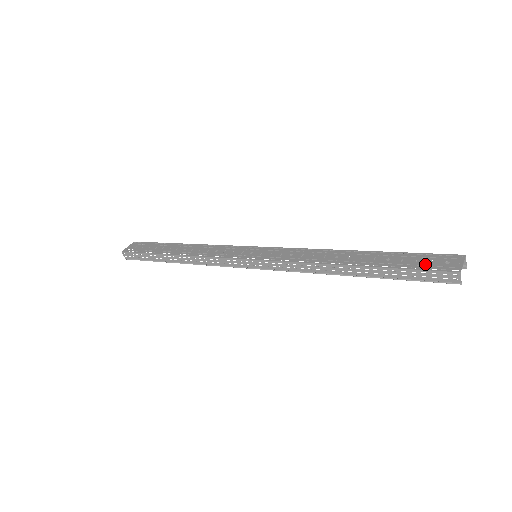
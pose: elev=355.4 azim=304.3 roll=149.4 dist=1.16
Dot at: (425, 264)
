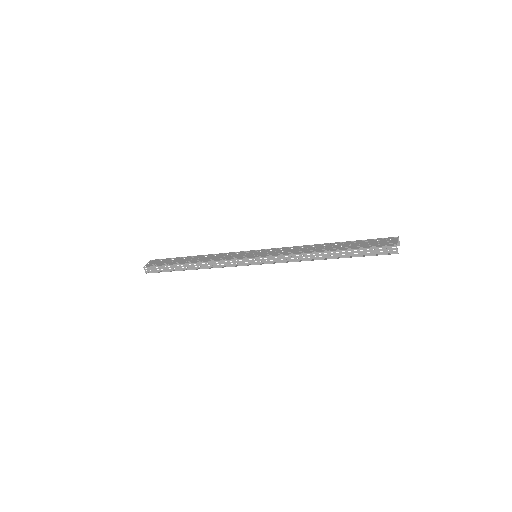
Dot at: (374, 244)
